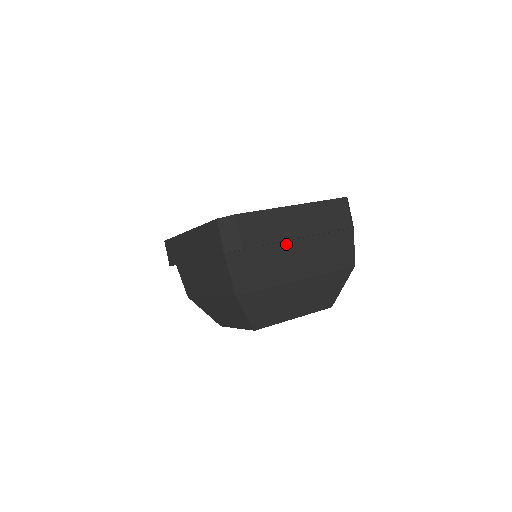
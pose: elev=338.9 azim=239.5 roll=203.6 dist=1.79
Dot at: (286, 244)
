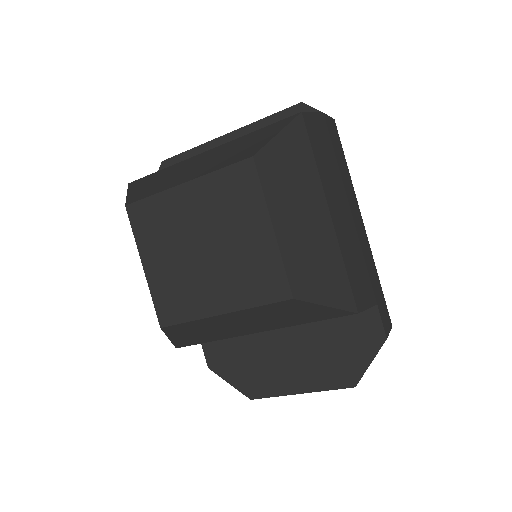
Dot at: occluded
